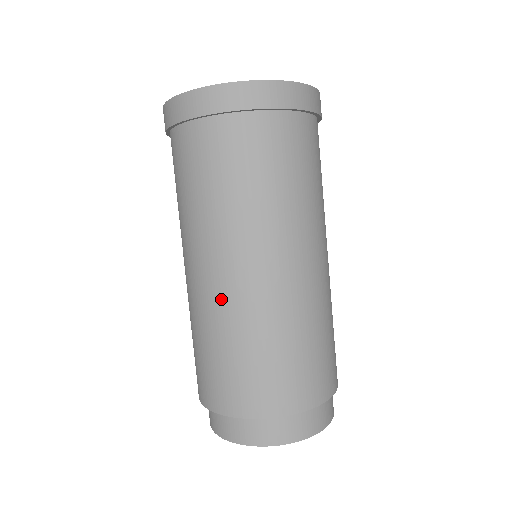
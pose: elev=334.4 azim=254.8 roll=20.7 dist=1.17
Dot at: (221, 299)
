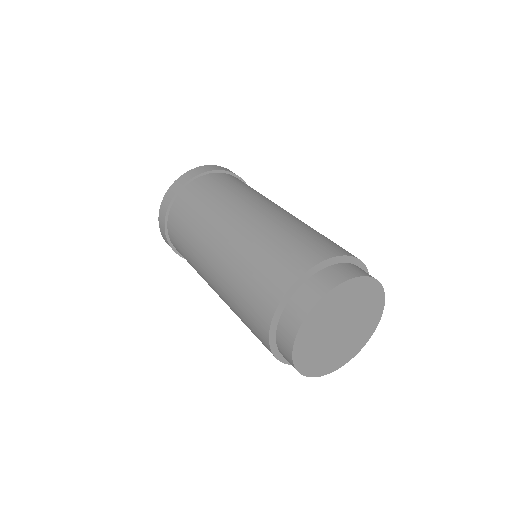
Dot at: (260, 220)
